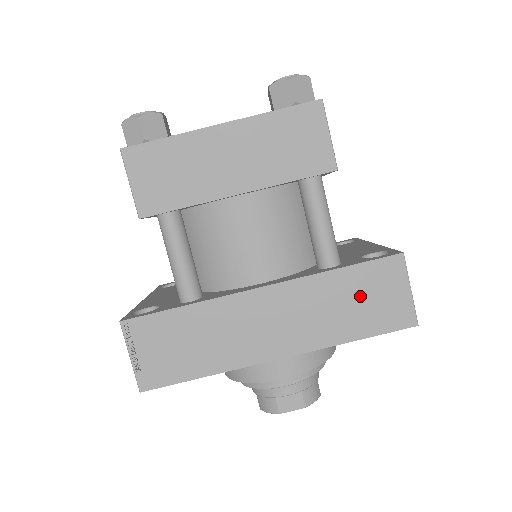
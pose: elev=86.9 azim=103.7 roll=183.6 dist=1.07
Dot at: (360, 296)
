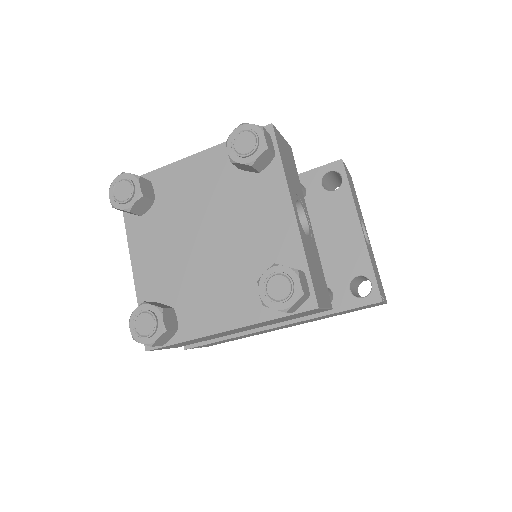
Dot at: occluded
